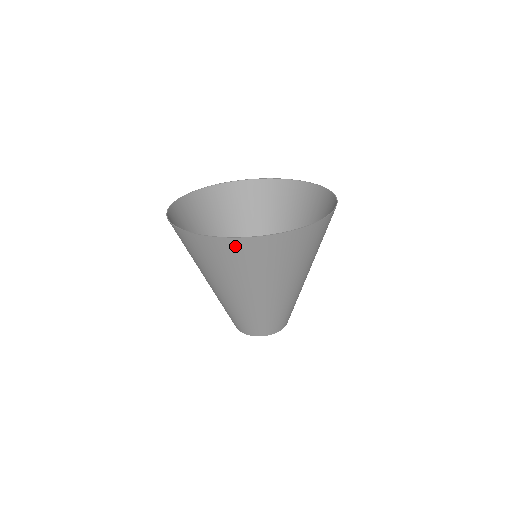
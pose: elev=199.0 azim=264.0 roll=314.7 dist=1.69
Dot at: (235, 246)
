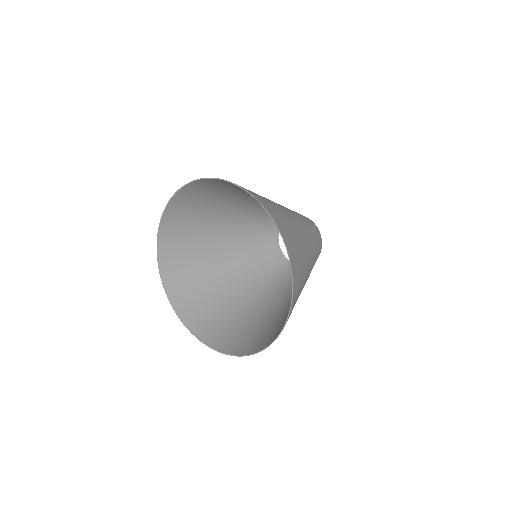
Dot at: (222, 343)
